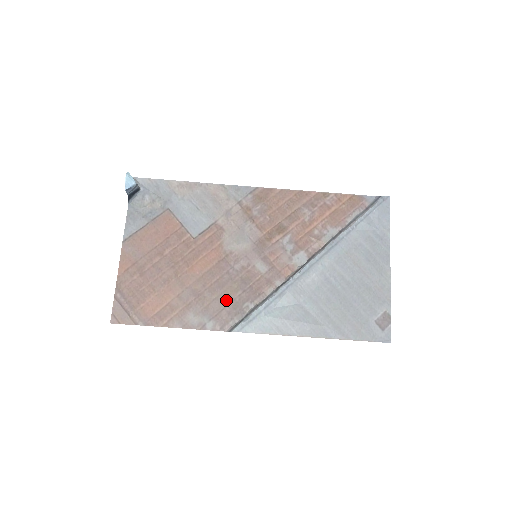
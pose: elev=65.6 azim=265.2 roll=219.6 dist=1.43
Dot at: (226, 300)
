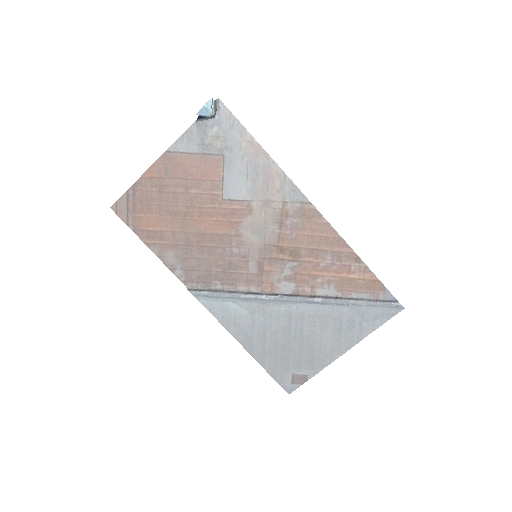
Dot at: (205, 266)
